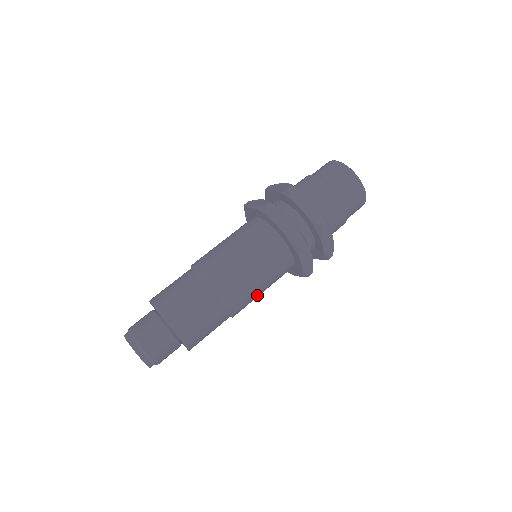
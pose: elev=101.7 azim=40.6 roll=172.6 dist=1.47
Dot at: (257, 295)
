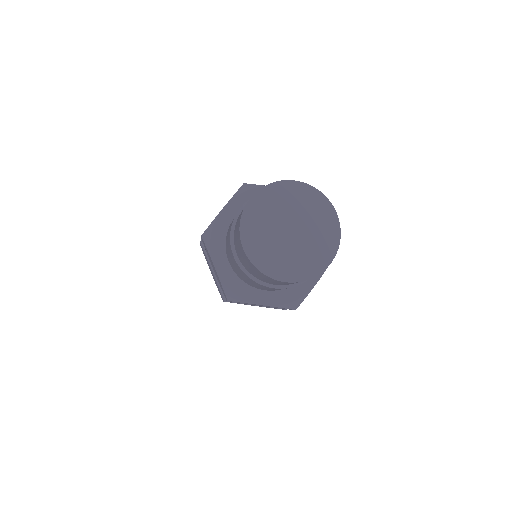
Dot at: occluded
